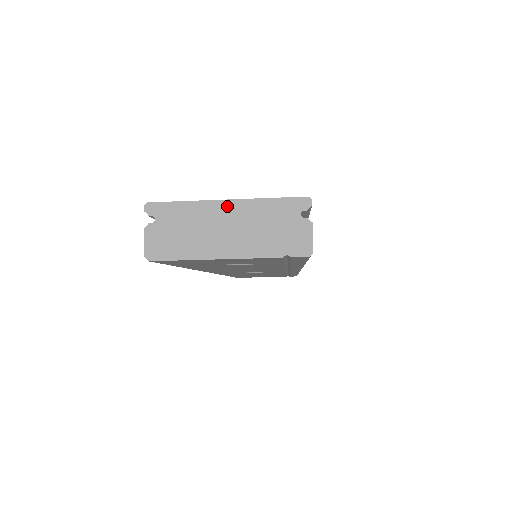
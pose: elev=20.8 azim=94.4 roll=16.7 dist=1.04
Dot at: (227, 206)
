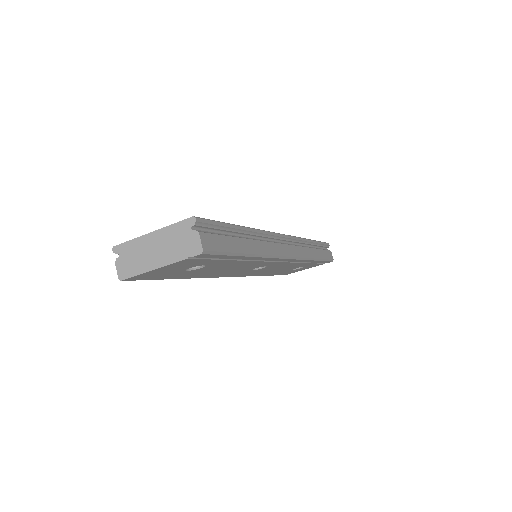
Dot at: (152, 236)
